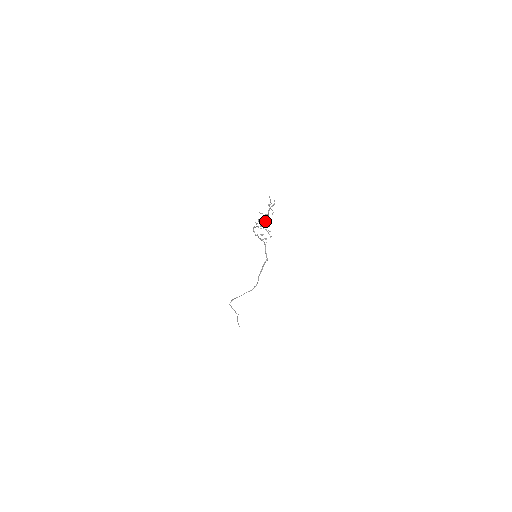
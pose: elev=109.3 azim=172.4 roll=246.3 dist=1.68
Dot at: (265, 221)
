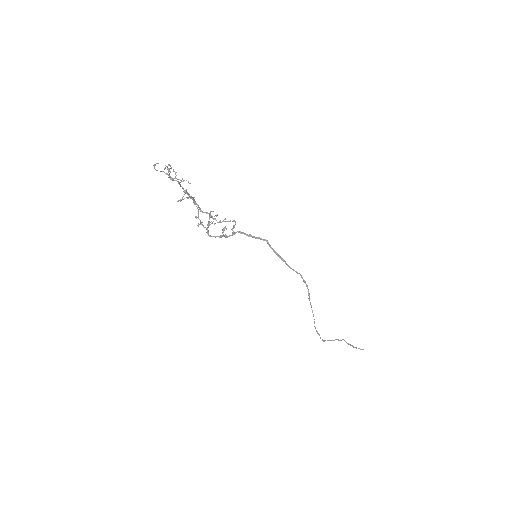
Dot at: occluded
